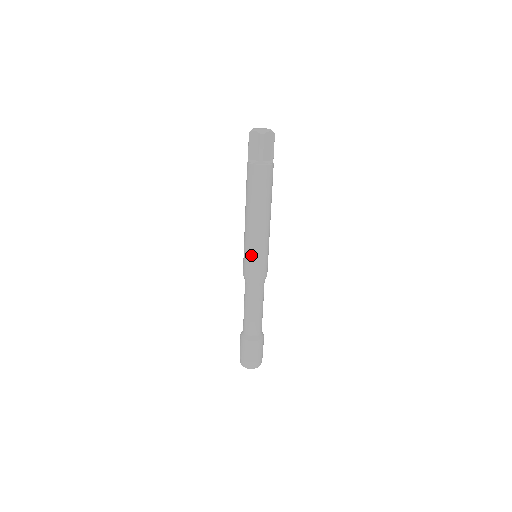
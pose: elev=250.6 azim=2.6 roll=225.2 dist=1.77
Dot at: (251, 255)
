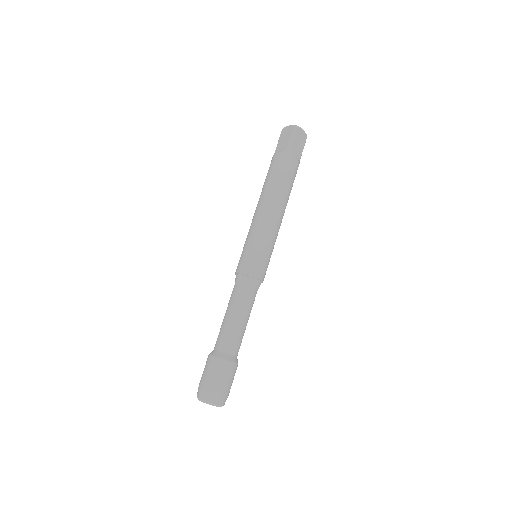
Dot at: (252, 246)
